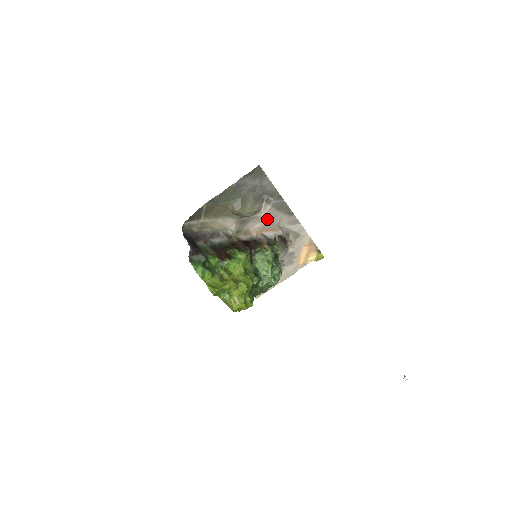
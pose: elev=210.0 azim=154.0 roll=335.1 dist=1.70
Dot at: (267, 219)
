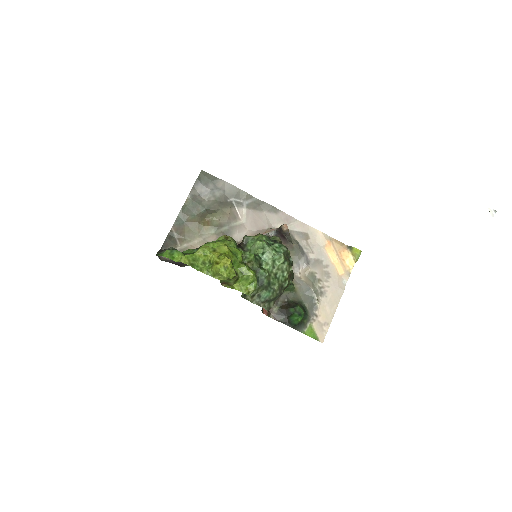
Dot at: (252, 224)
